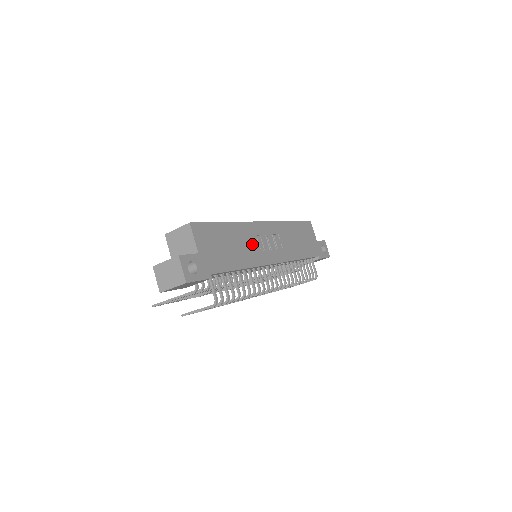
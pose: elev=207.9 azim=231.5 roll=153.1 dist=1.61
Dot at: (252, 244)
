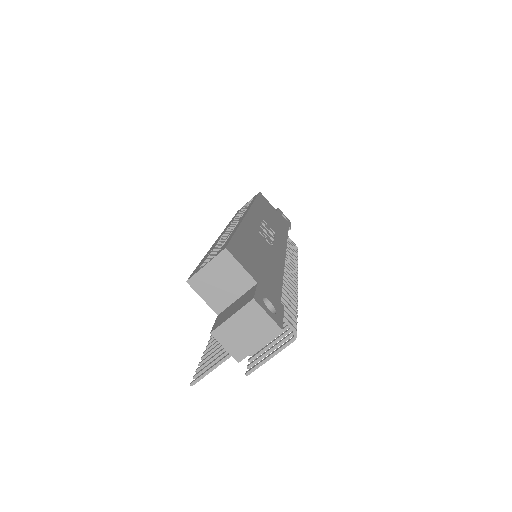
Dot at: (264, 242)
